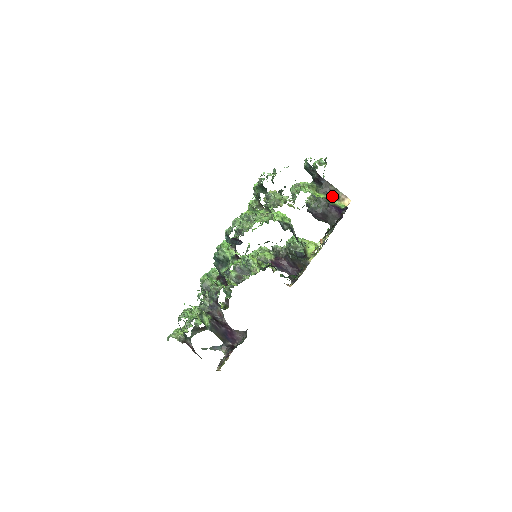
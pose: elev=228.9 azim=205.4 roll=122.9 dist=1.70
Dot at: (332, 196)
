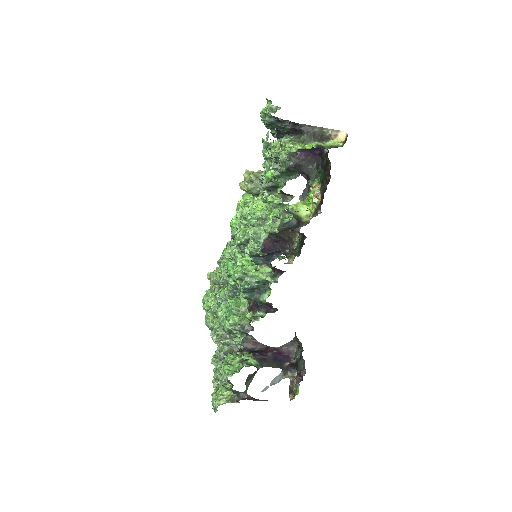
Dot at: (321, 139)
